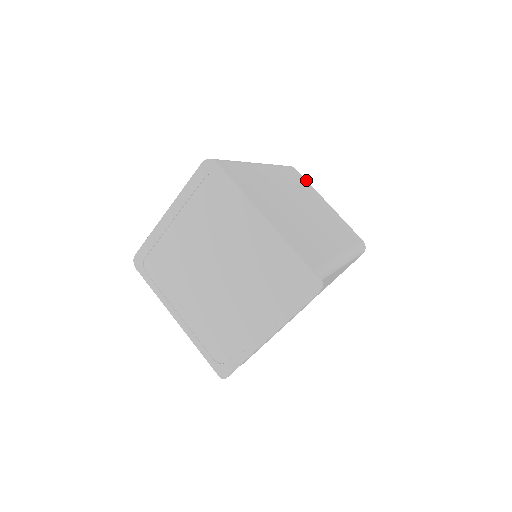
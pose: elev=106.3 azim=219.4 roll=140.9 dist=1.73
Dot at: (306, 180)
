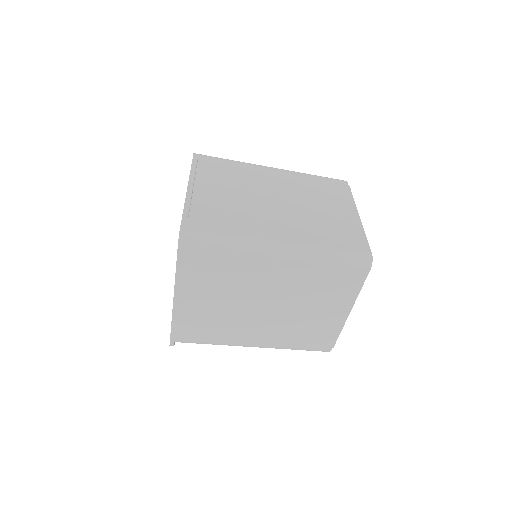
Dot at: (360, 285)
